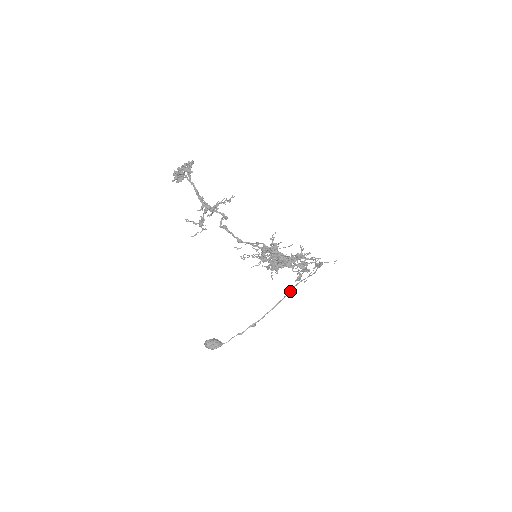
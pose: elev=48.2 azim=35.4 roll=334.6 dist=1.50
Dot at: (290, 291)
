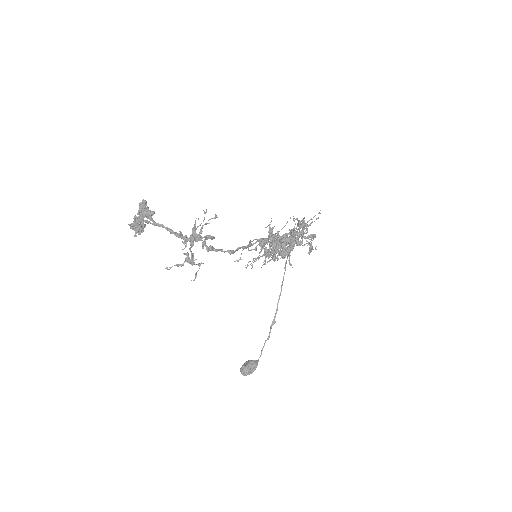
Dot at: (285, 268)
